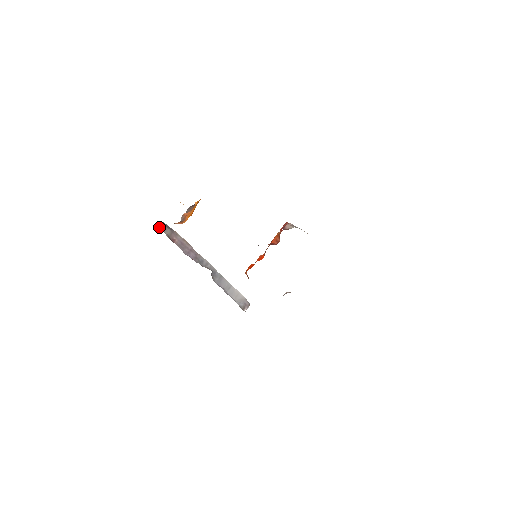
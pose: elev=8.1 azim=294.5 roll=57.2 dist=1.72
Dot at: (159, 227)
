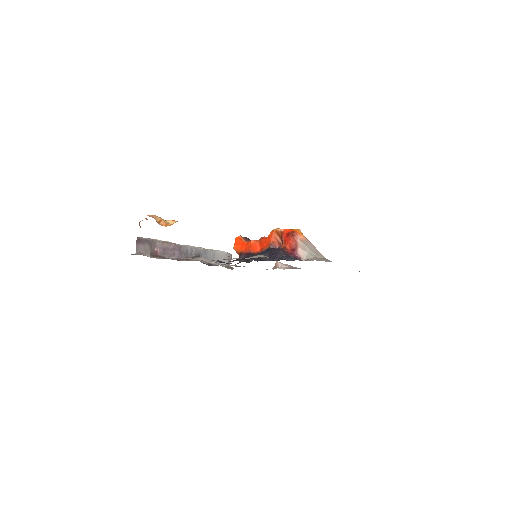
Dot at: (138, 252)
